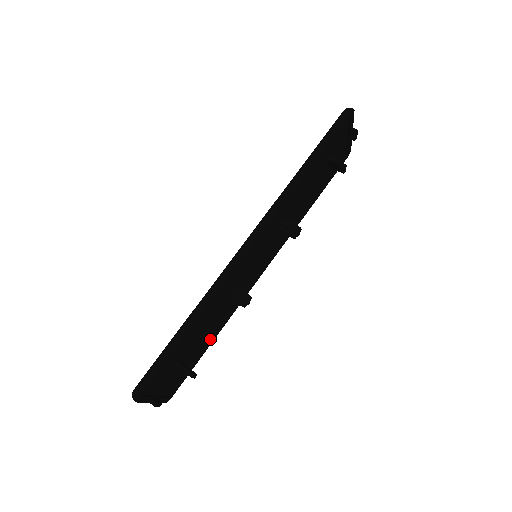
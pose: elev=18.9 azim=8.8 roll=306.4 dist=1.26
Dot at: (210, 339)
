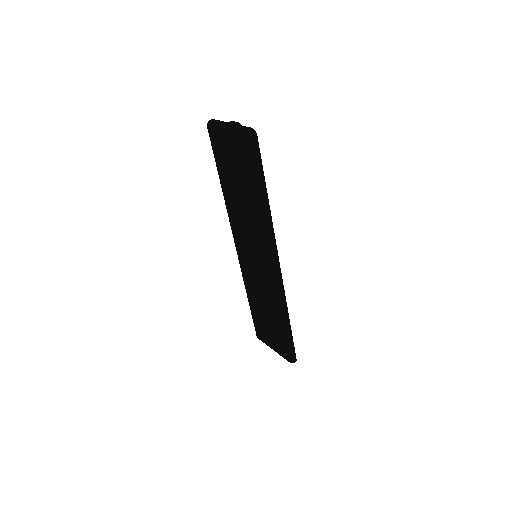
Dot at: occluded
